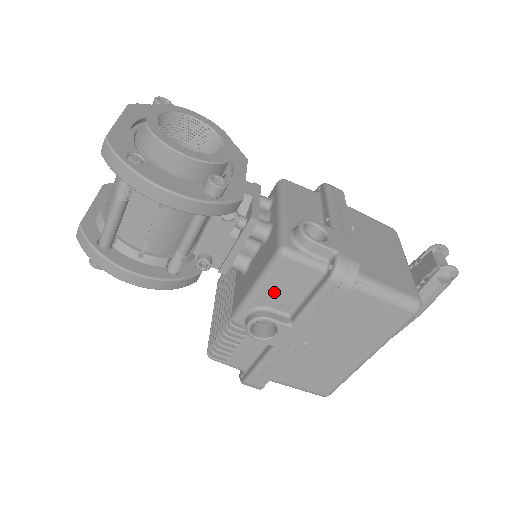
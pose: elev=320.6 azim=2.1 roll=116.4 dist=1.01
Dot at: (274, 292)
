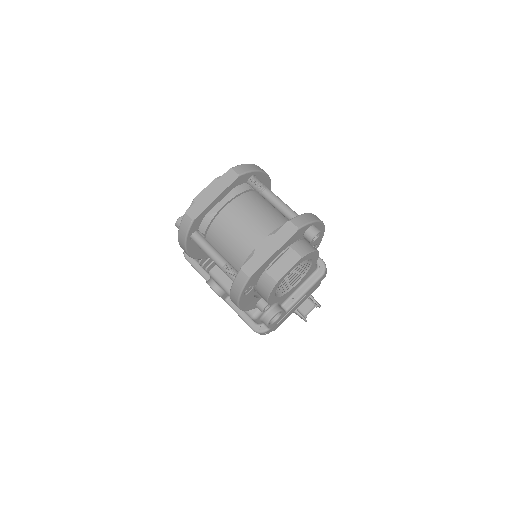
Dot at: occluded
